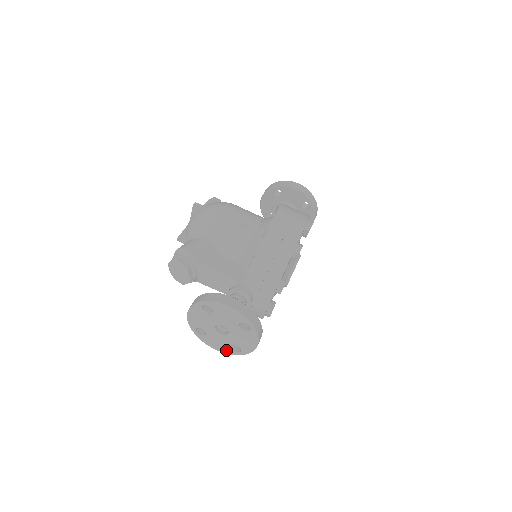
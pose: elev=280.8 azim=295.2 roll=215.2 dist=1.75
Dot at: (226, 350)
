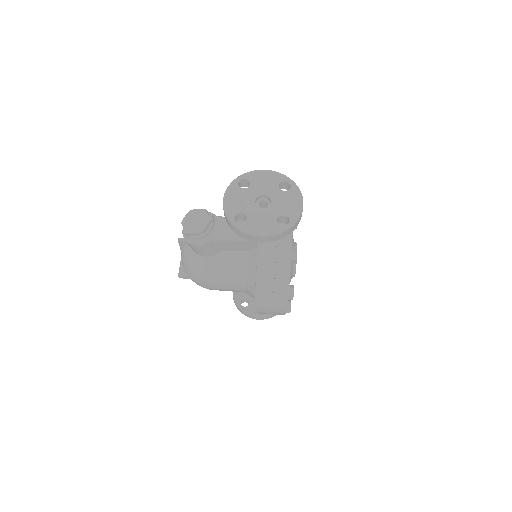
Dot at: (273, 230)
